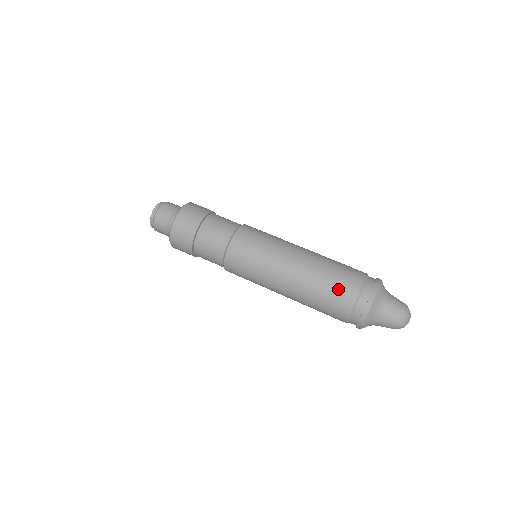
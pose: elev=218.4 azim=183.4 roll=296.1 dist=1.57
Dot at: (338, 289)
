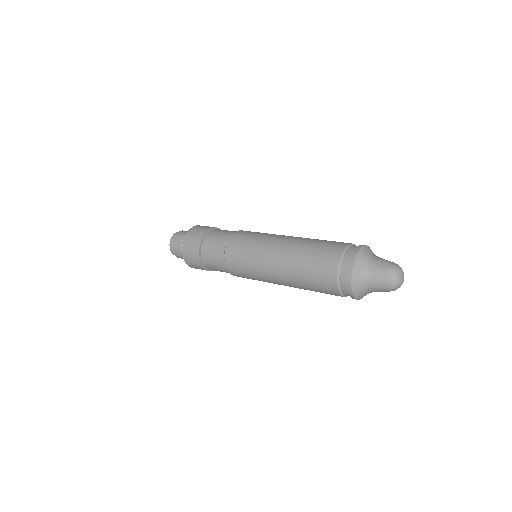
Dot at: (320, 286)
